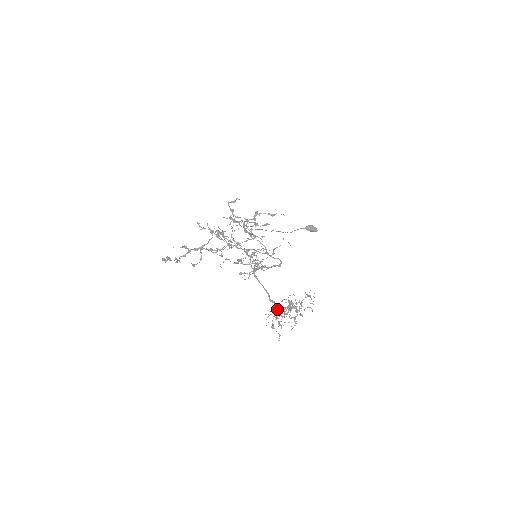
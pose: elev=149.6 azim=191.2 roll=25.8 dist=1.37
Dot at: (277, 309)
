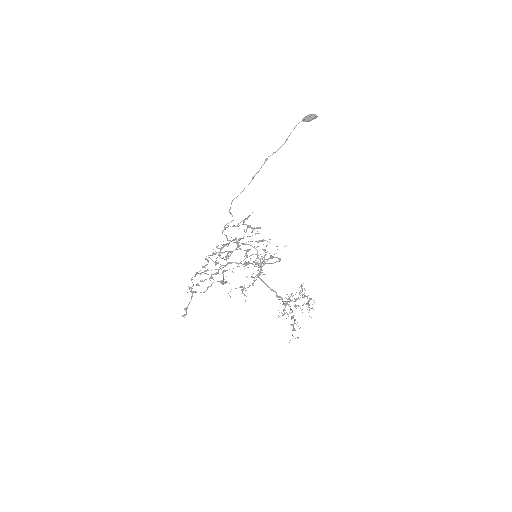
Dot at: occluded
